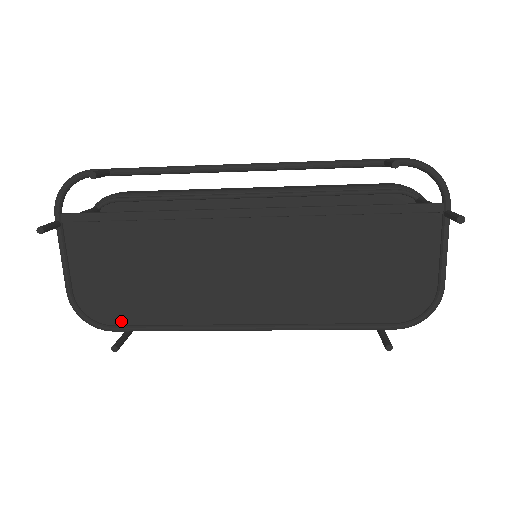
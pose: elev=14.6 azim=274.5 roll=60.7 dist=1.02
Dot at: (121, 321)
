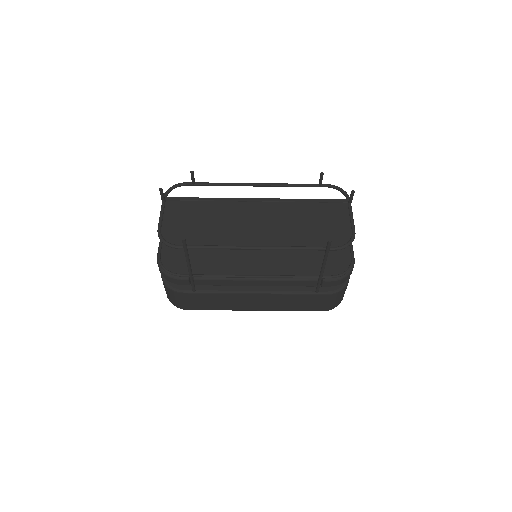
Dot at: occluded
